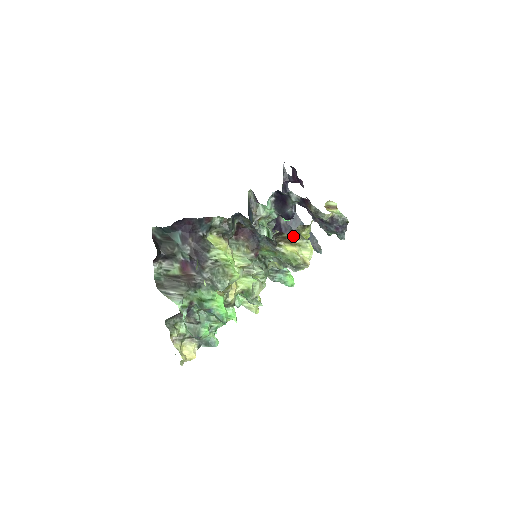
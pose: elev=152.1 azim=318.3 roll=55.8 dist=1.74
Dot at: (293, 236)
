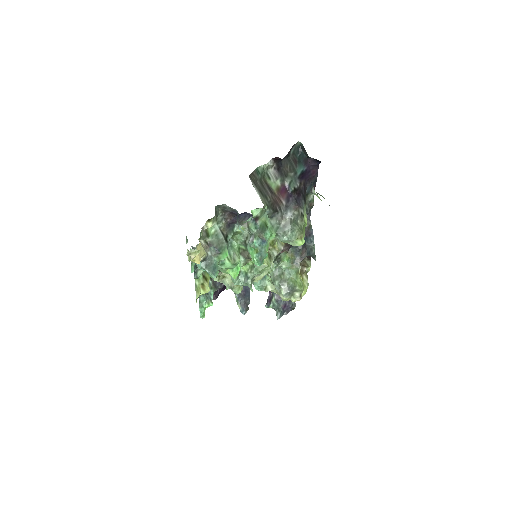
Dot at: (306, 270)
